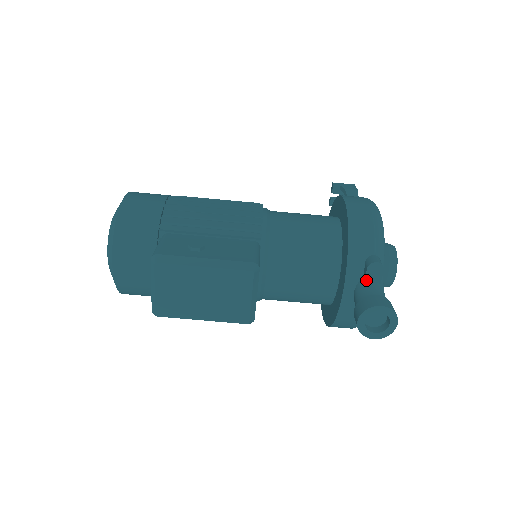
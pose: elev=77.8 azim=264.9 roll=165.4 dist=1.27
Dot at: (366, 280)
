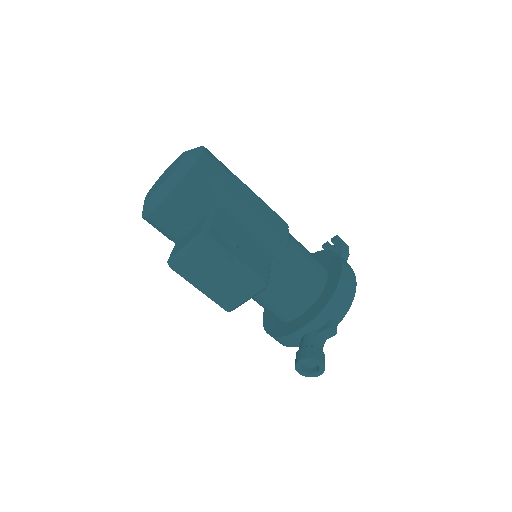
Dot at: (320, 333)
